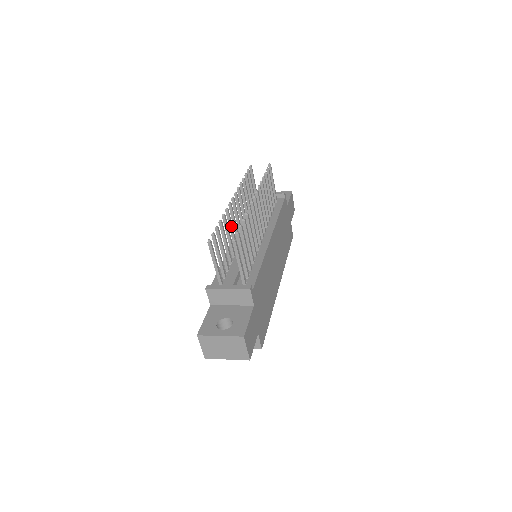
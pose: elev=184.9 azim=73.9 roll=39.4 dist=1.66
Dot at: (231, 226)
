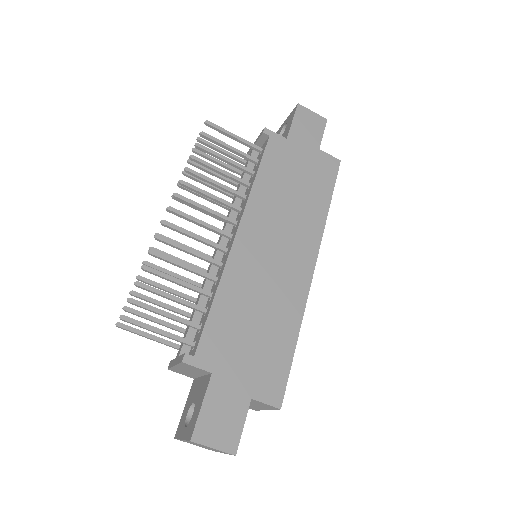
Dot at: occluded
